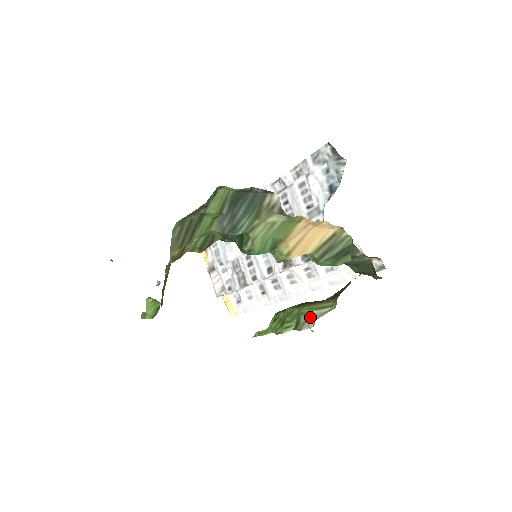
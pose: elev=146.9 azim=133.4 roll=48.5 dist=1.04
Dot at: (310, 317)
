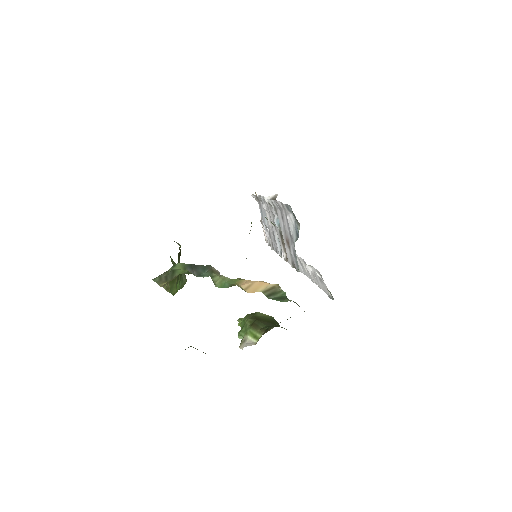
Dot at: (245, 341)
